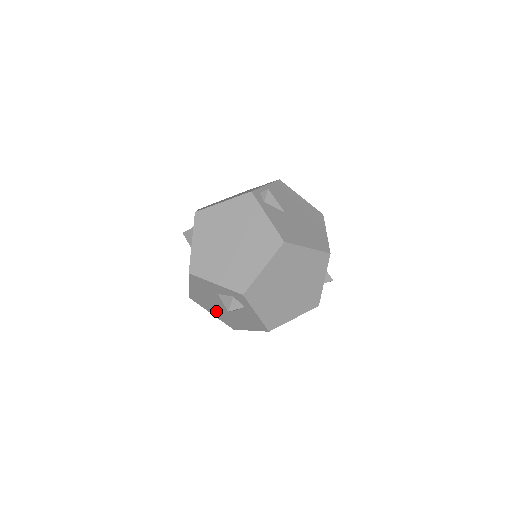
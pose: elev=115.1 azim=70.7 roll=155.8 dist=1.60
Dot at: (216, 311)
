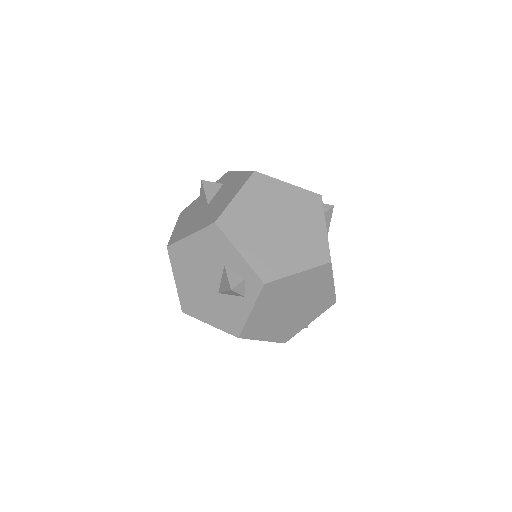
Dot at: (188, 281)
